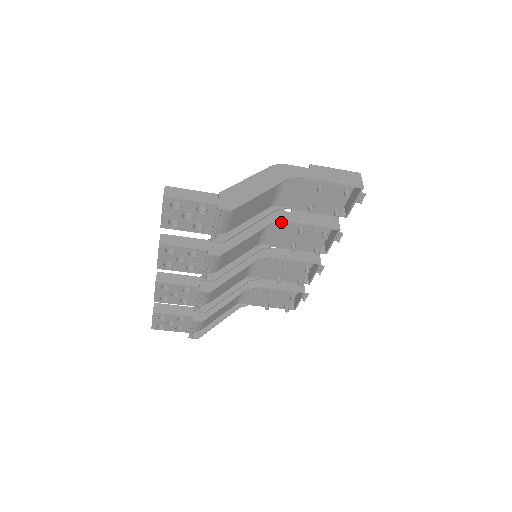
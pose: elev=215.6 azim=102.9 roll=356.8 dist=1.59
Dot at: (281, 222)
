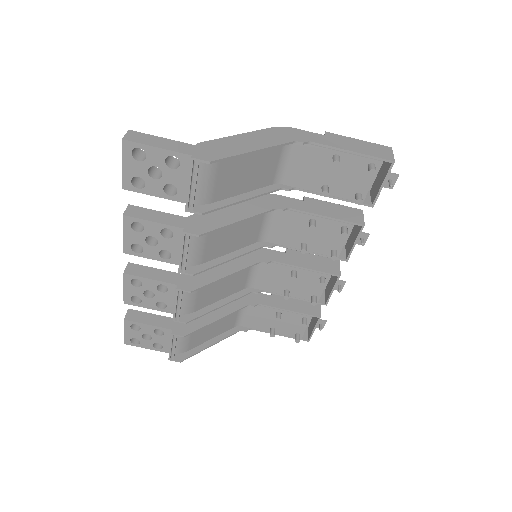
Dot at: (287, 210)
